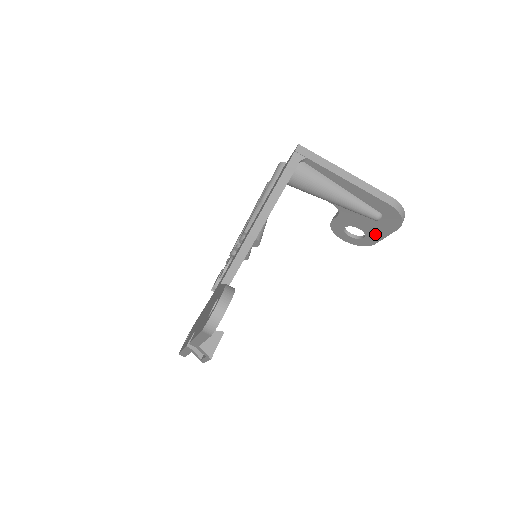
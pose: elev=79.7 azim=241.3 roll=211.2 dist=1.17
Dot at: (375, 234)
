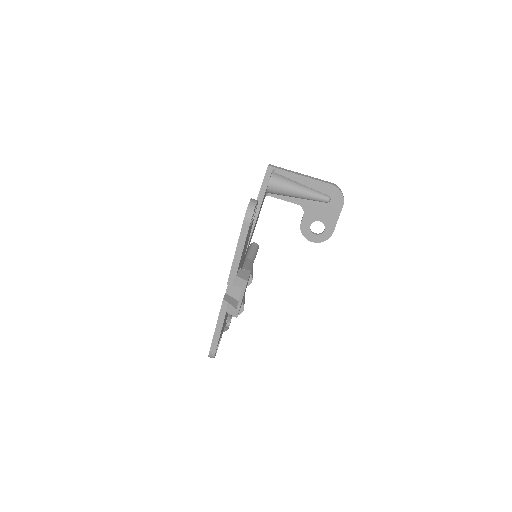
Dot at: (331, 221)
